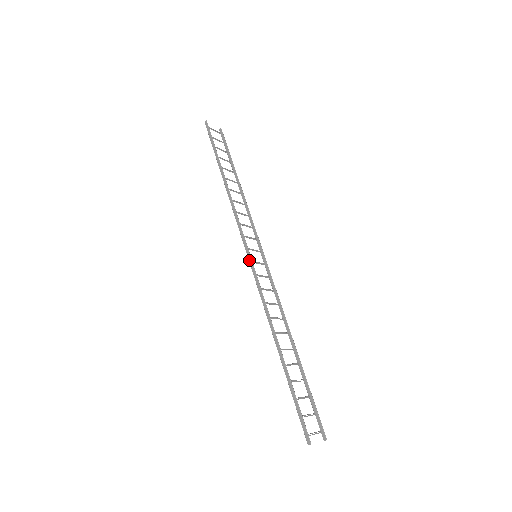
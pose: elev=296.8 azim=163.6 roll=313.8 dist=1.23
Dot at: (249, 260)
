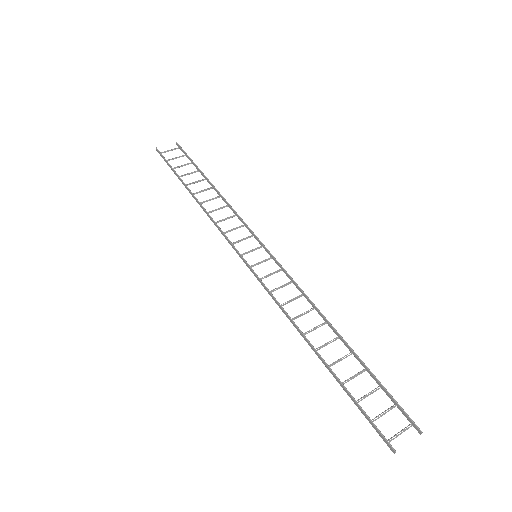
Dot at: occluded
